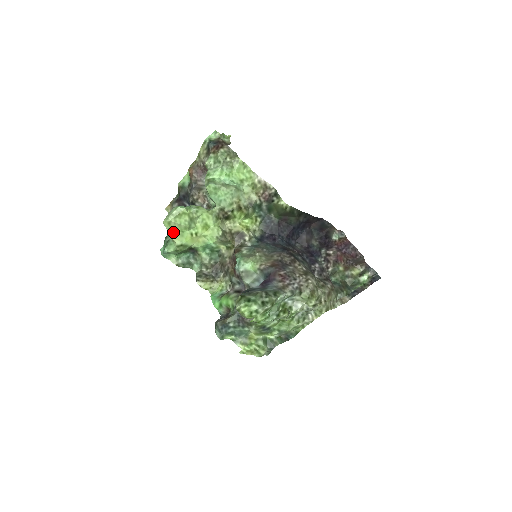
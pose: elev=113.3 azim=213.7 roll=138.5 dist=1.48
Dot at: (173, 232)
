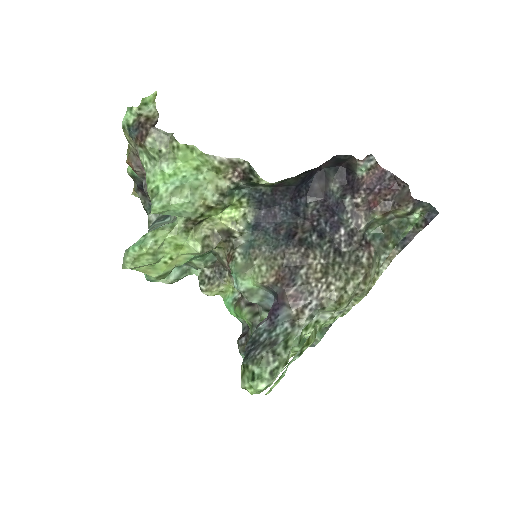
Dot at: (142, 270)
